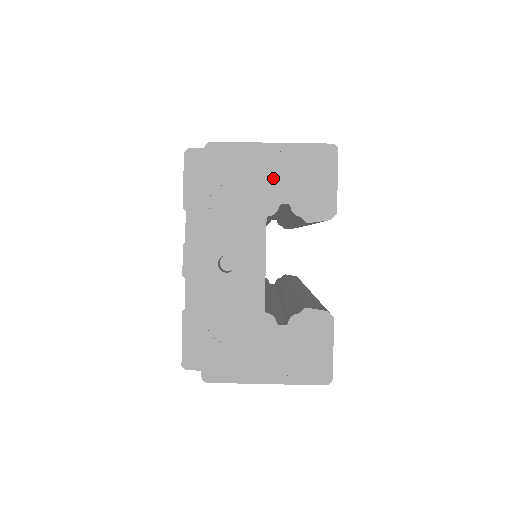
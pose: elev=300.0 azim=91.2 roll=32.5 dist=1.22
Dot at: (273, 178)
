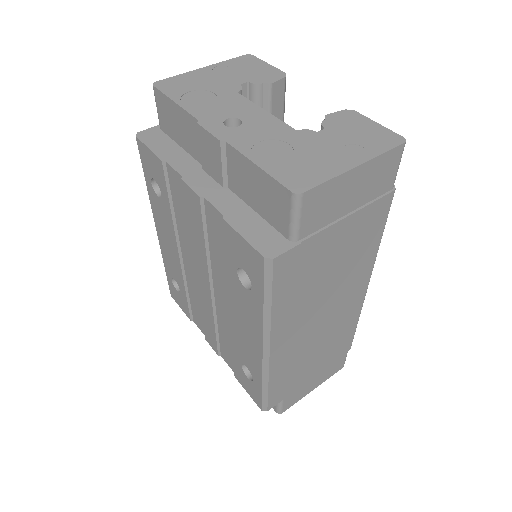
Dot at: (221, 78)
